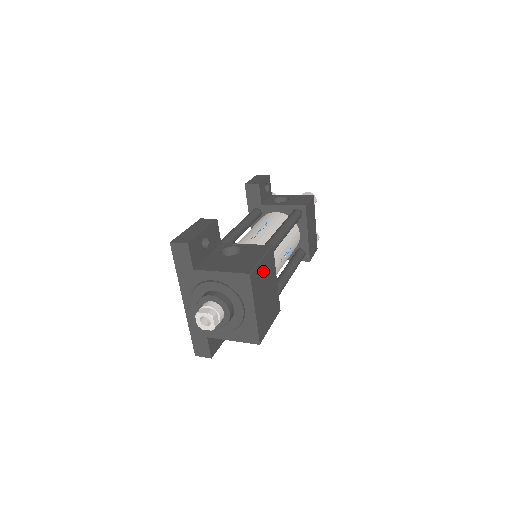
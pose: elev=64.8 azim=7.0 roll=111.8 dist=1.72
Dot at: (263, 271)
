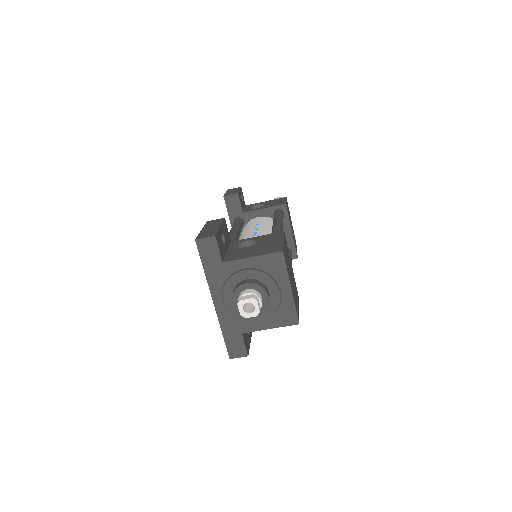
Dot at: (286, 253)
